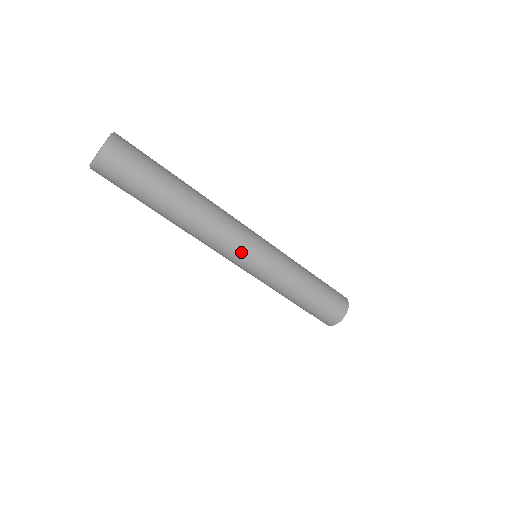
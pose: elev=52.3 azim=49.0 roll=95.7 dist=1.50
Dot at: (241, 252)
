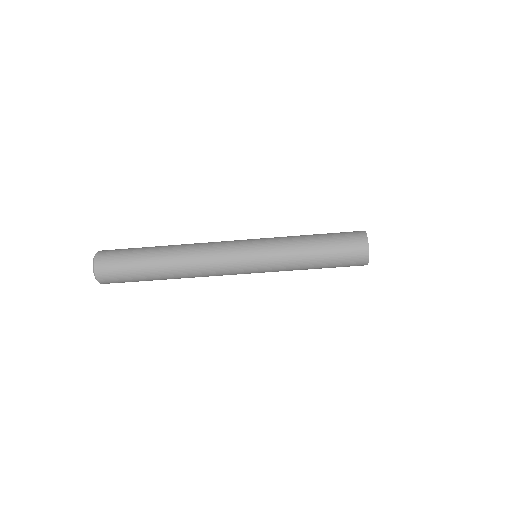
Dot at: (235, 272)
